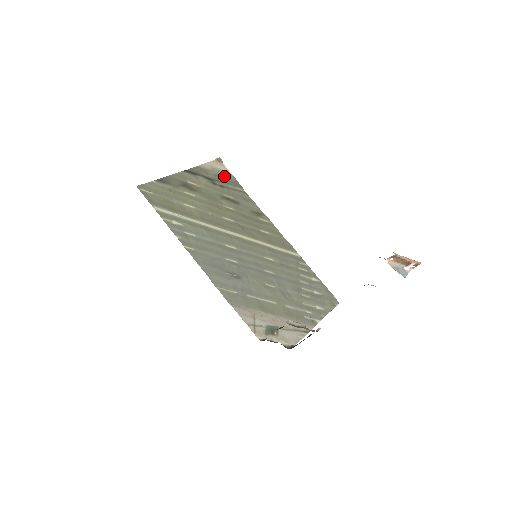
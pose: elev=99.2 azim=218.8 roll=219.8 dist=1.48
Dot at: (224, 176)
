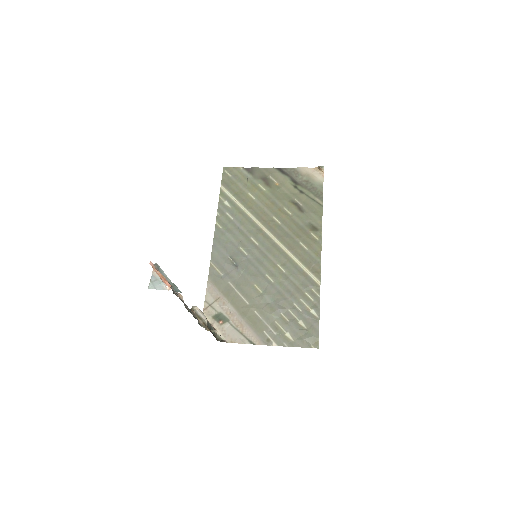
Dot at: (313, 184)
